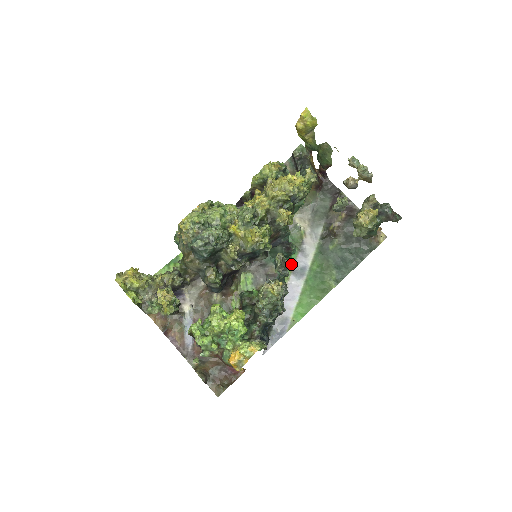
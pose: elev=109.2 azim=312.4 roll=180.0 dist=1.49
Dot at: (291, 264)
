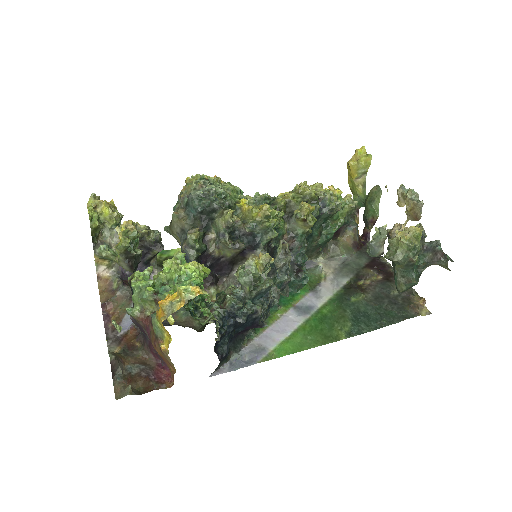
Dot at: (296, 298)
